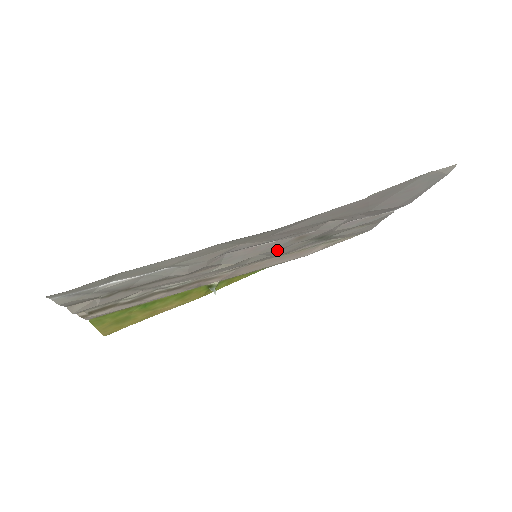
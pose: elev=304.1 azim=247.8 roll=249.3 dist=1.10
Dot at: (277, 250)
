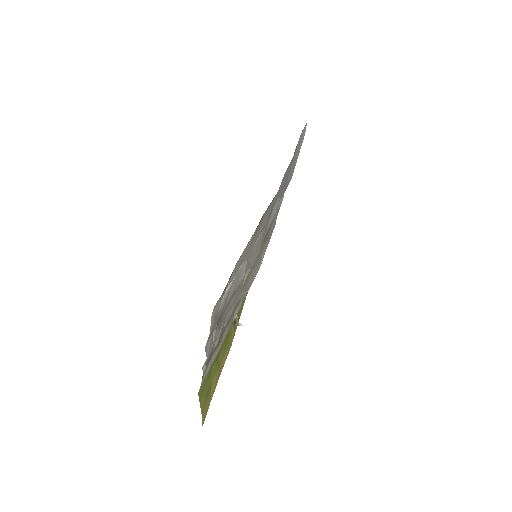
Dot at: occluded
